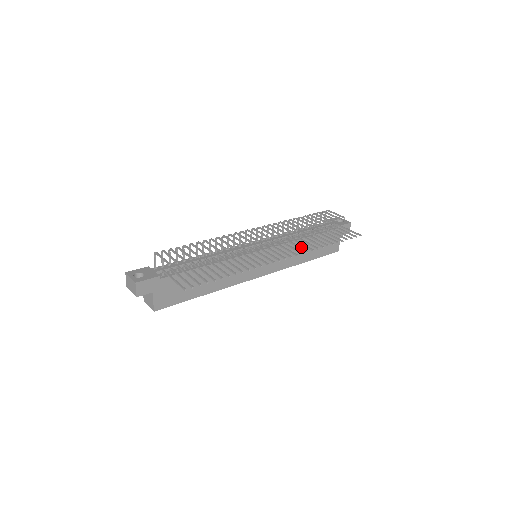
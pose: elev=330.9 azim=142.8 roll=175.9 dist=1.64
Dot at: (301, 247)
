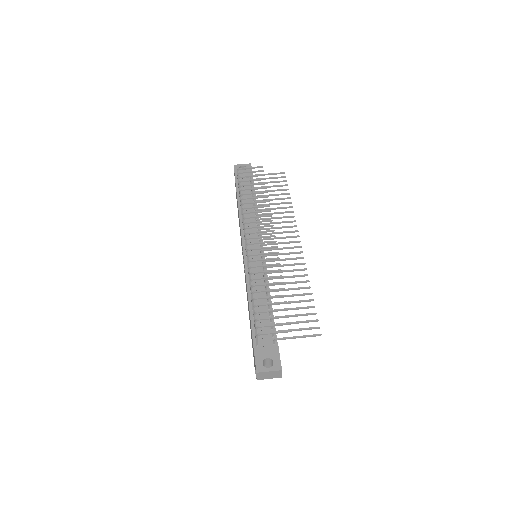
Dot at: (286, 221)
